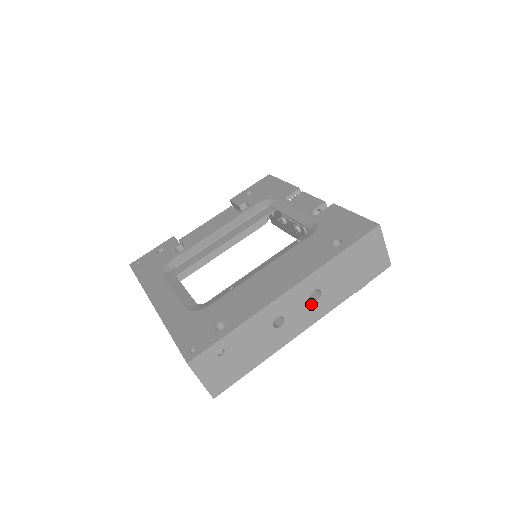
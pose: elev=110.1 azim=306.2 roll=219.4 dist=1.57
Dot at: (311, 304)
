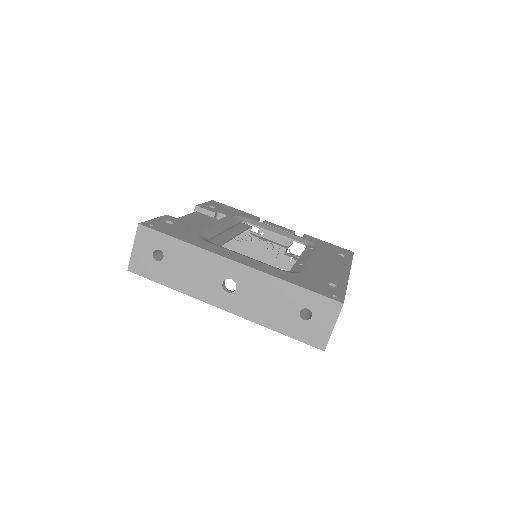
Dot at: occluded
